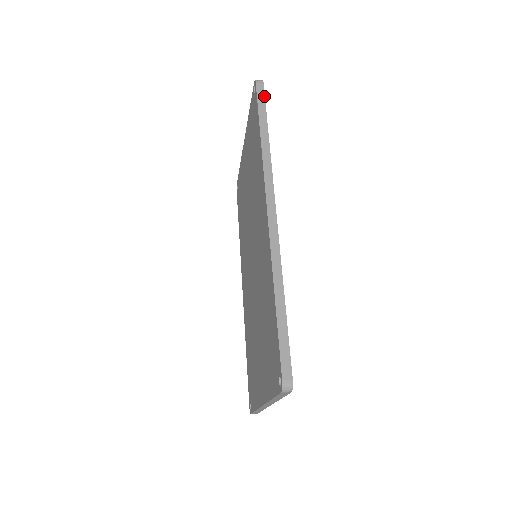
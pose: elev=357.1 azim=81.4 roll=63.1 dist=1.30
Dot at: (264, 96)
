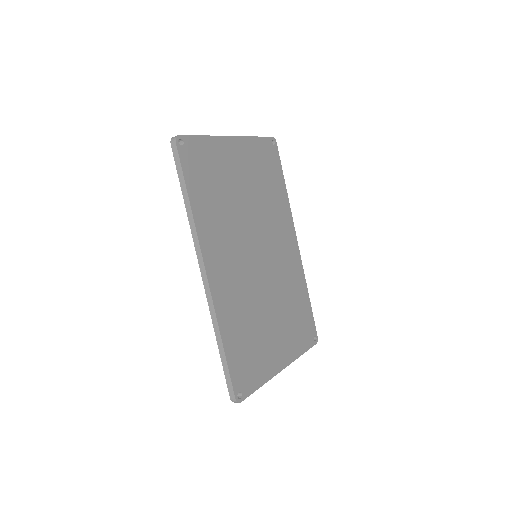
Dot at: (179, 159)
